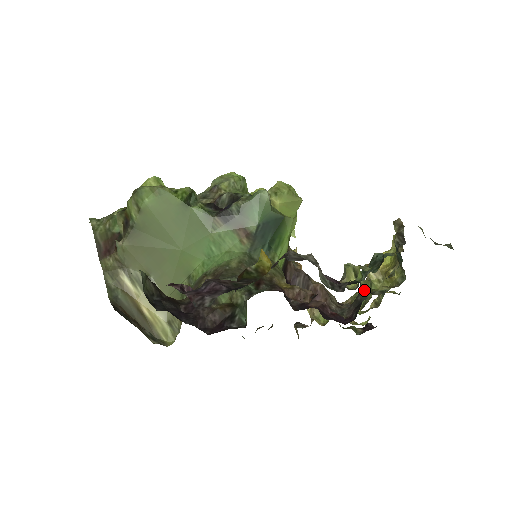
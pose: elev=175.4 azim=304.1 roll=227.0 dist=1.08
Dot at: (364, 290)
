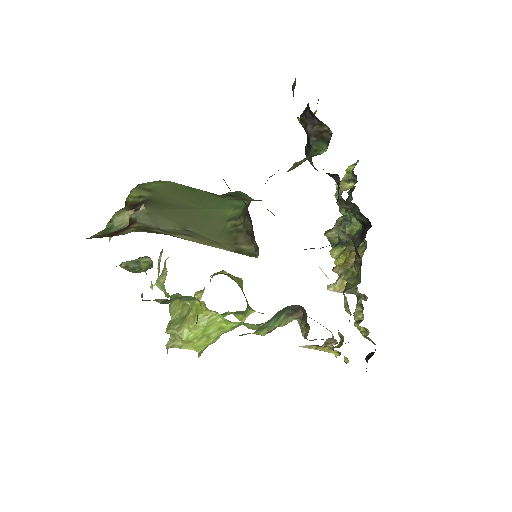
Dot at: (354, 231)
